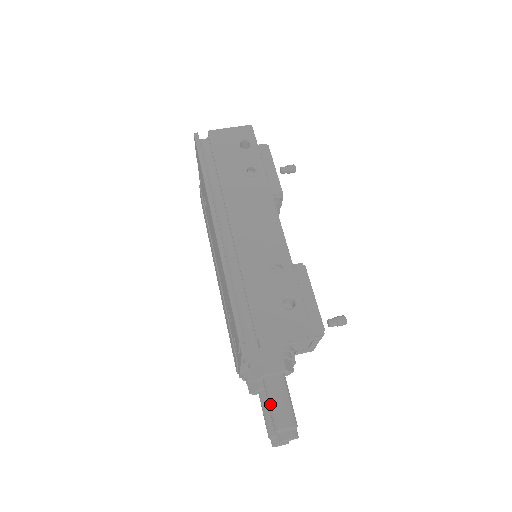
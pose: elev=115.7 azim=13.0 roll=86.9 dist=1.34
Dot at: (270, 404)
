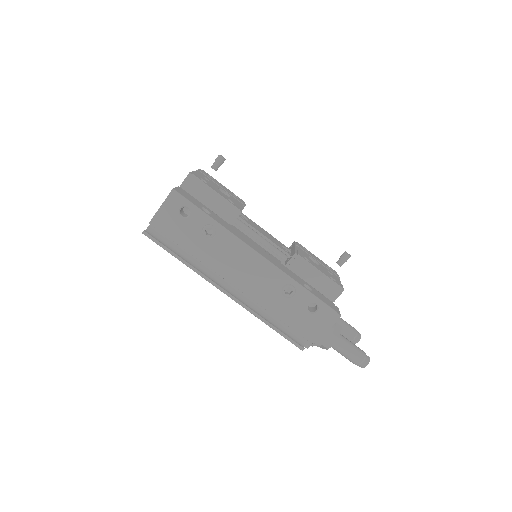
Dot at: occluded
